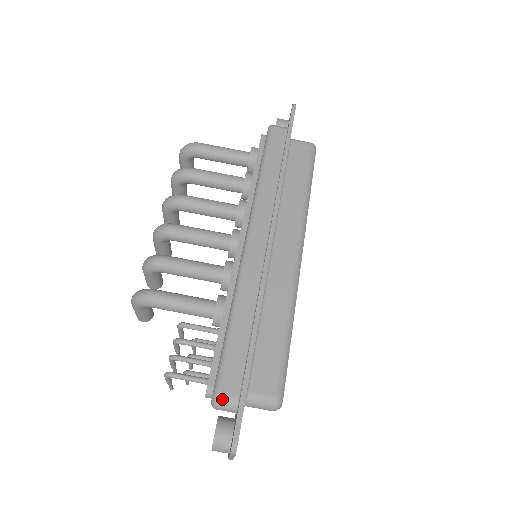
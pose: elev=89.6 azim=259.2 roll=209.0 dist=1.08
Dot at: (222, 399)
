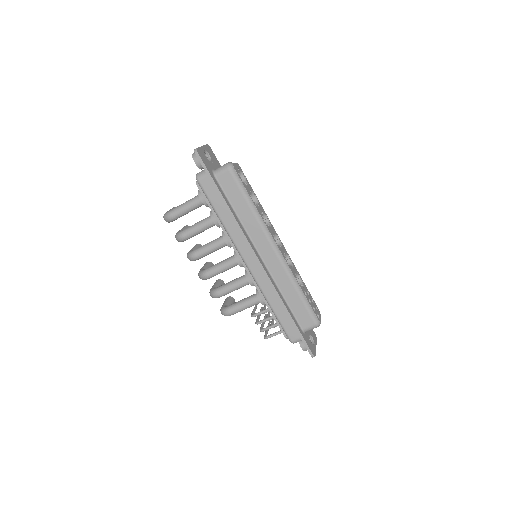
Dot at: (294, 342)
